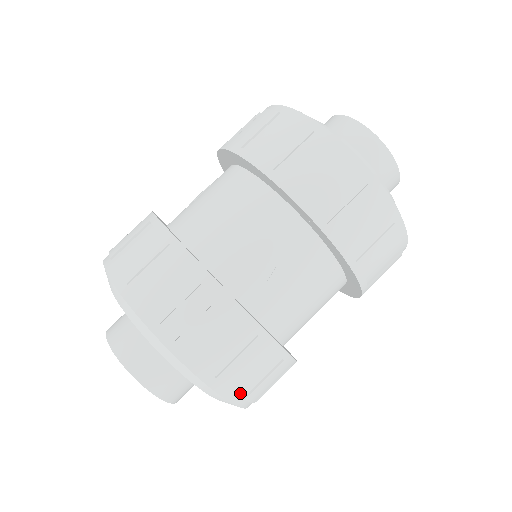
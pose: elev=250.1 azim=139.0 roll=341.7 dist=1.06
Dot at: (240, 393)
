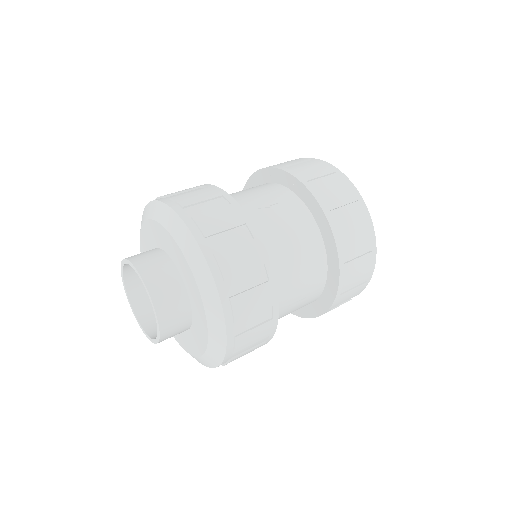
Dot at: occluded
